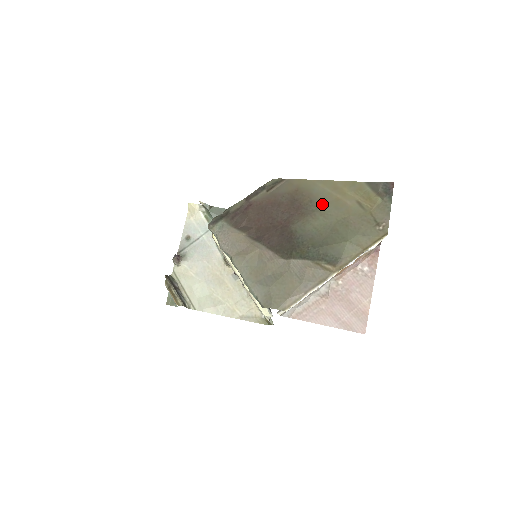
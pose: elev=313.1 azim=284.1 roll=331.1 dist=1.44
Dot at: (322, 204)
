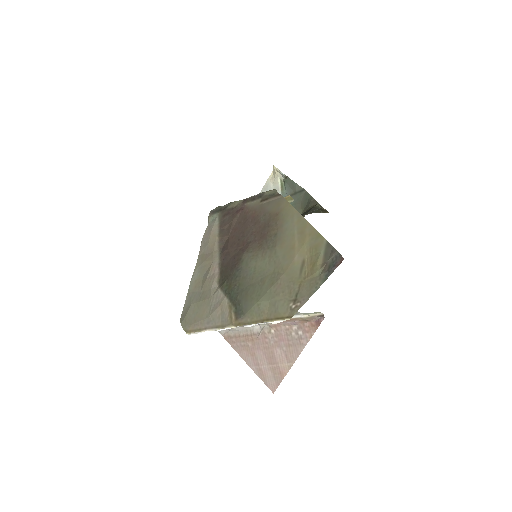
Dot at: (279, 244)
